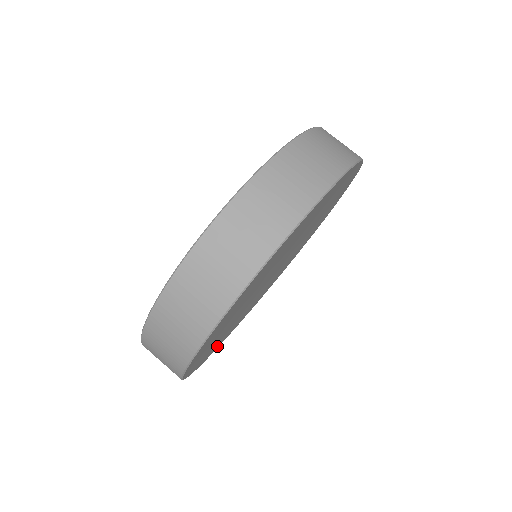
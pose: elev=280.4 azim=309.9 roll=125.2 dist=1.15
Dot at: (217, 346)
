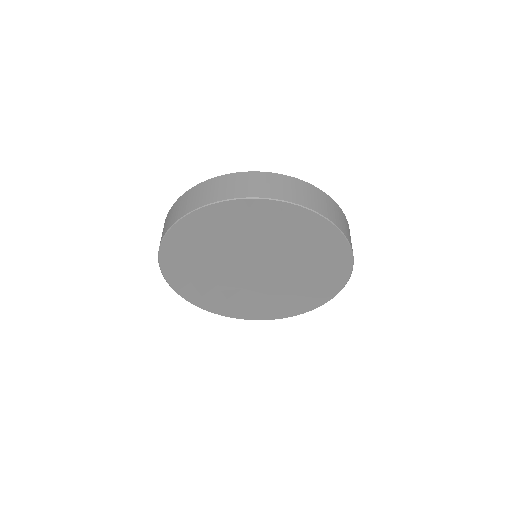
Dot at: (169, 269)
